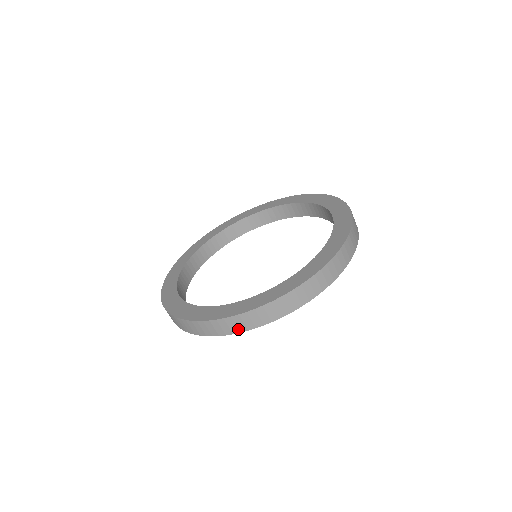
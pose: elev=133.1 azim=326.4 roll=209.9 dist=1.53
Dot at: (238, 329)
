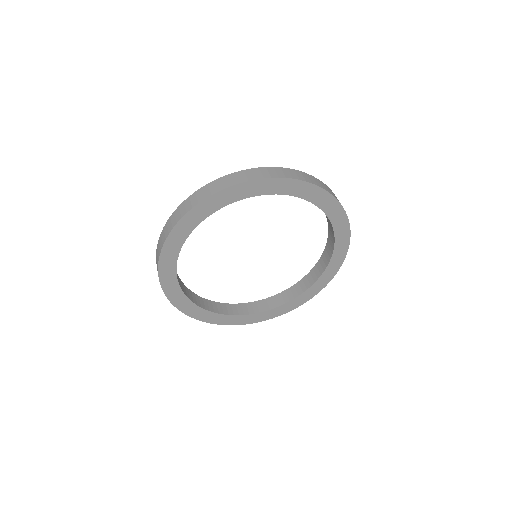
Dot at: (165, 237)
